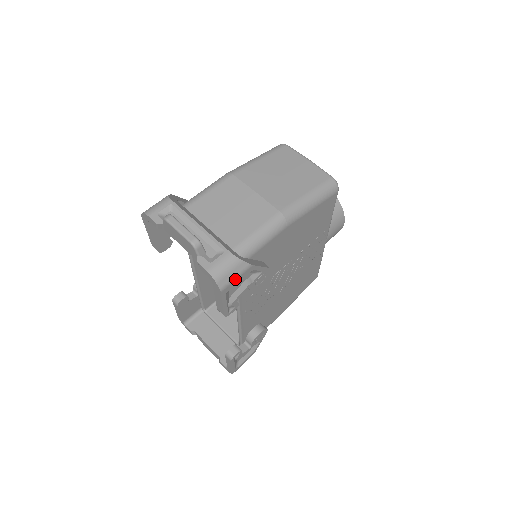
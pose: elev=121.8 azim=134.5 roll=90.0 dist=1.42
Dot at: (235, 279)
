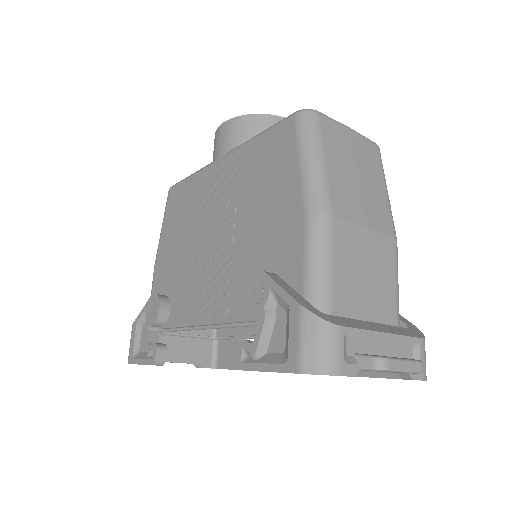
Dot at: occluded
